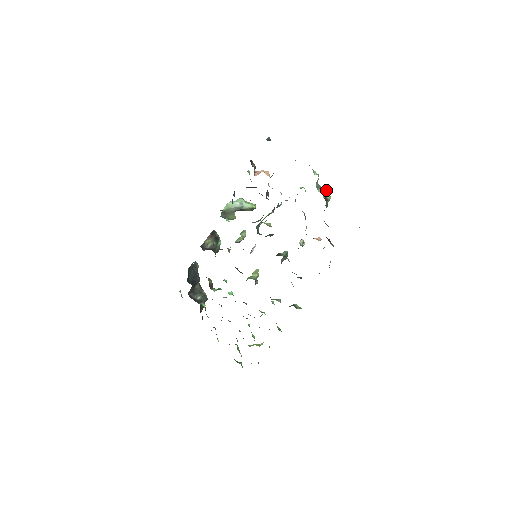
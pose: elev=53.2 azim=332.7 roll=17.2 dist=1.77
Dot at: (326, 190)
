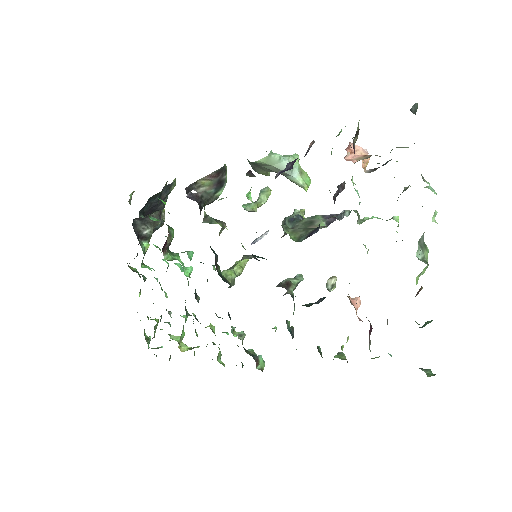
Dot at: (427, 254)
